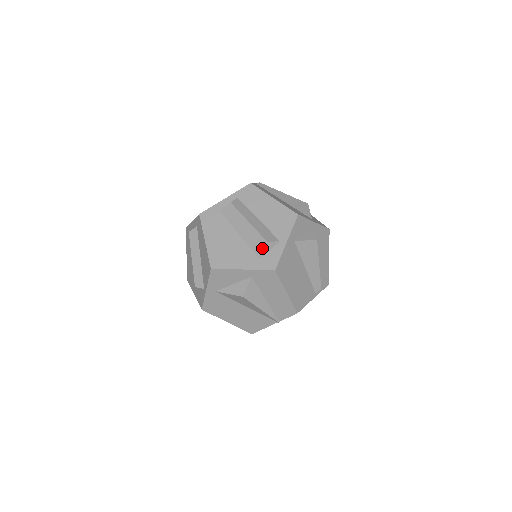
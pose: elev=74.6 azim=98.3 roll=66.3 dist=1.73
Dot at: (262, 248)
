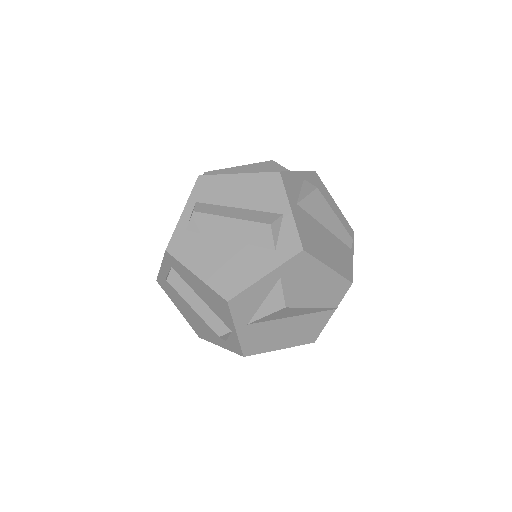
Dot at: (269, 236)
